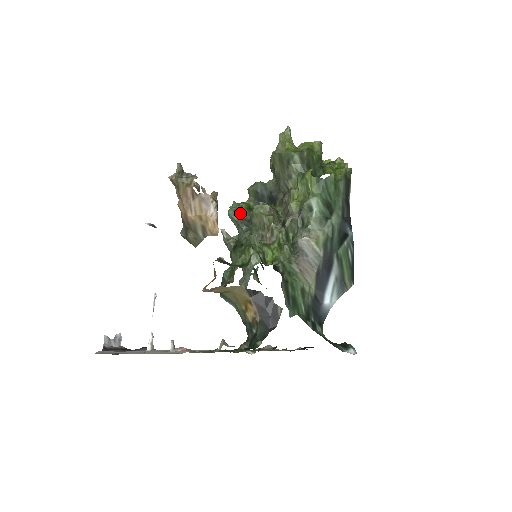
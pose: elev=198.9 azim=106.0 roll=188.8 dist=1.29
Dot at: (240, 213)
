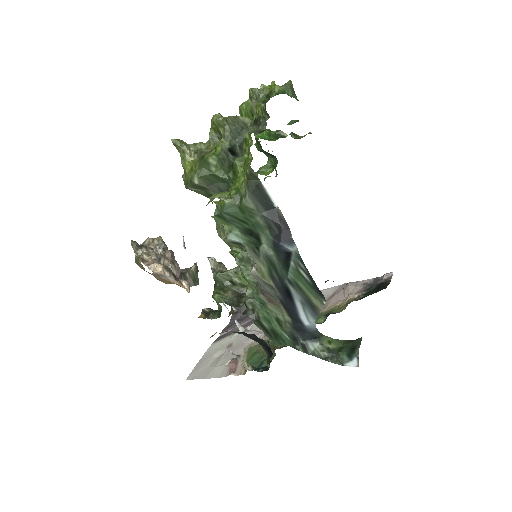
Dot at: occluded
